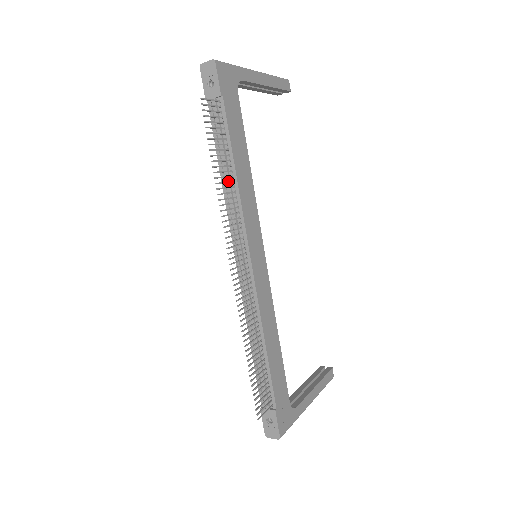
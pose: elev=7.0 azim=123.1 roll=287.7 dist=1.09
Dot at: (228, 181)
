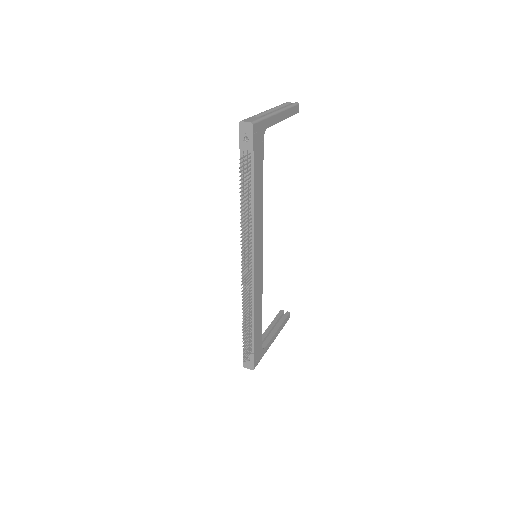
Dot at: (248, 213)
